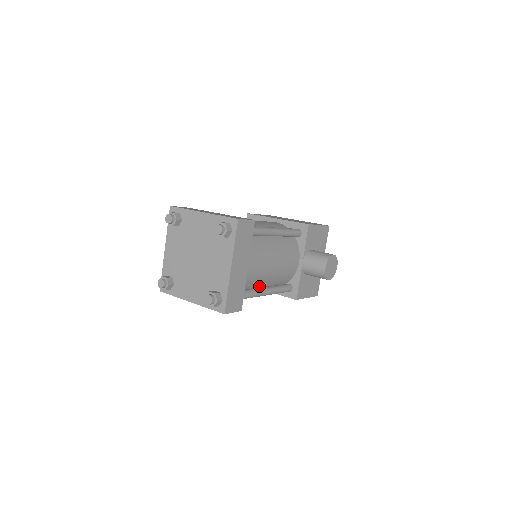
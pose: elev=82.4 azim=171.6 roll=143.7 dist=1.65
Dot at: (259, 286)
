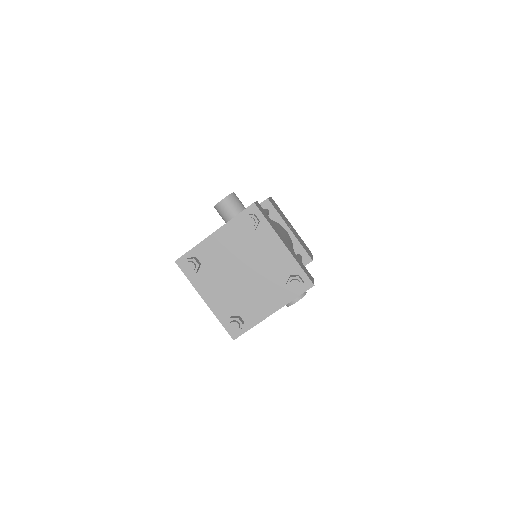
Dot at: occluded
